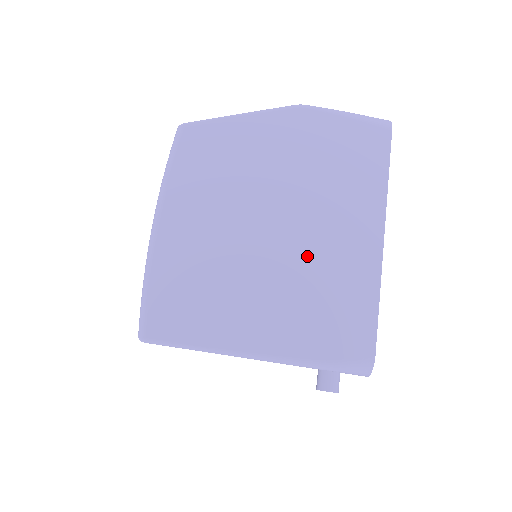
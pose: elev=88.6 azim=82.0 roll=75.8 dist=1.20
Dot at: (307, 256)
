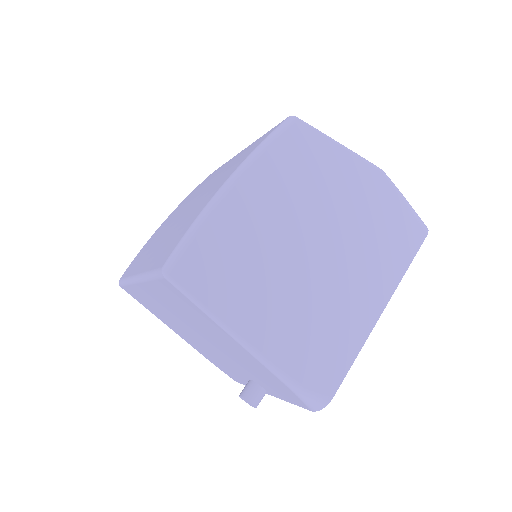
Dot at: (328, 290)
